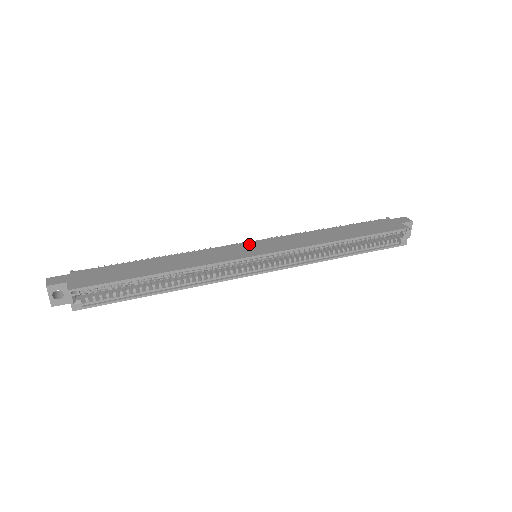
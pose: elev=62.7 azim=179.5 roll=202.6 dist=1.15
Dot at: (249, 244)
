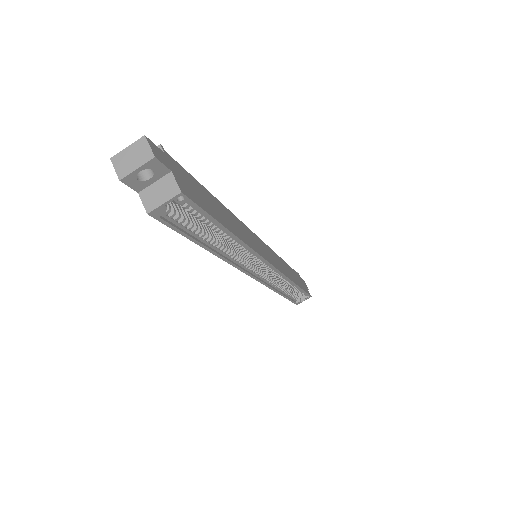
Dot at: (260, 241)
